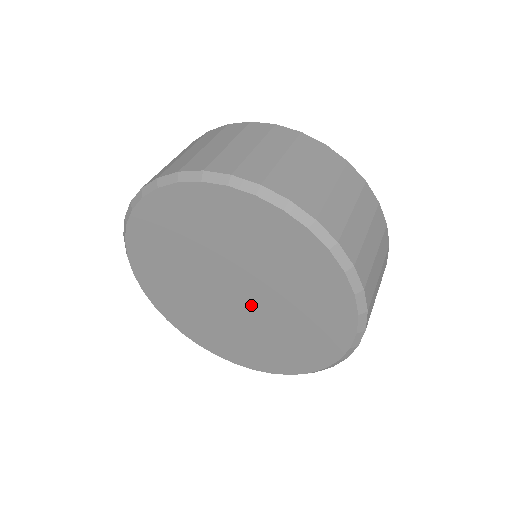
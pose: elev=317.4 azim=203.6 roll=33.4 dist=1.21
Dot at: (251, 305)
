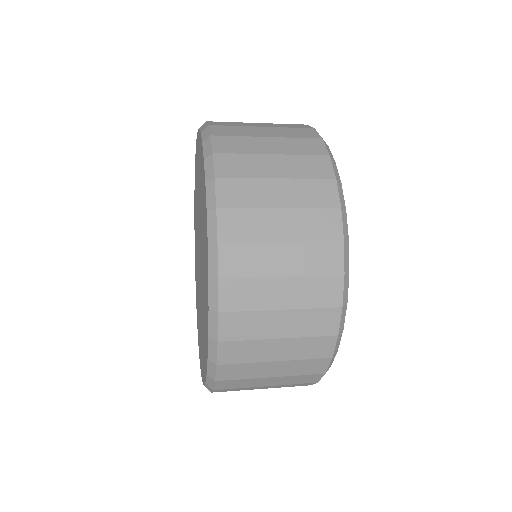
Dot at: occluded
